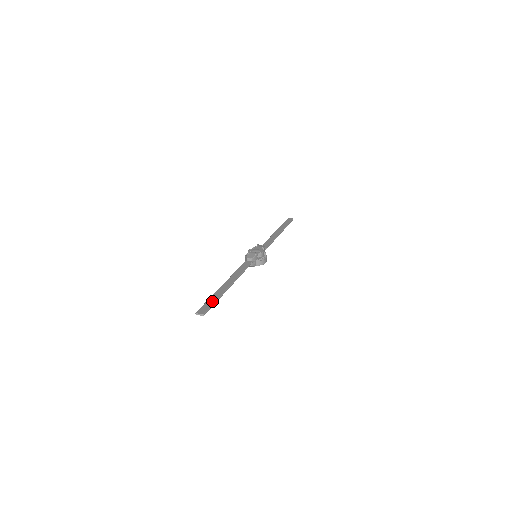
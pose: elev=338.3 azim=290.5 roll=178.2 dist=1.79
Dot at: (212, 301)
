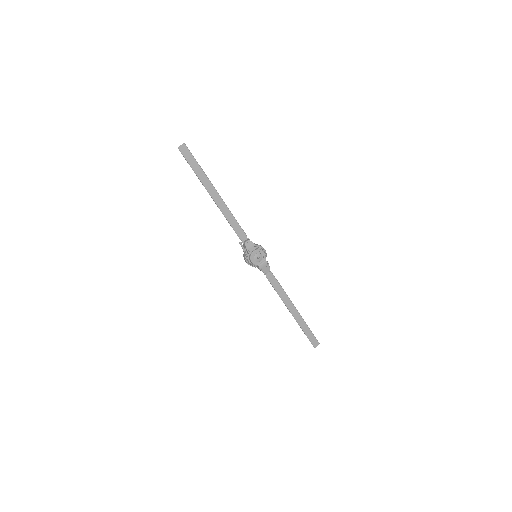
Dot at: (309, 332)
